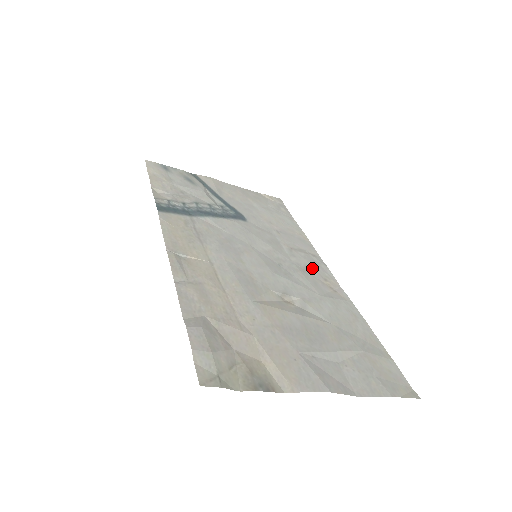
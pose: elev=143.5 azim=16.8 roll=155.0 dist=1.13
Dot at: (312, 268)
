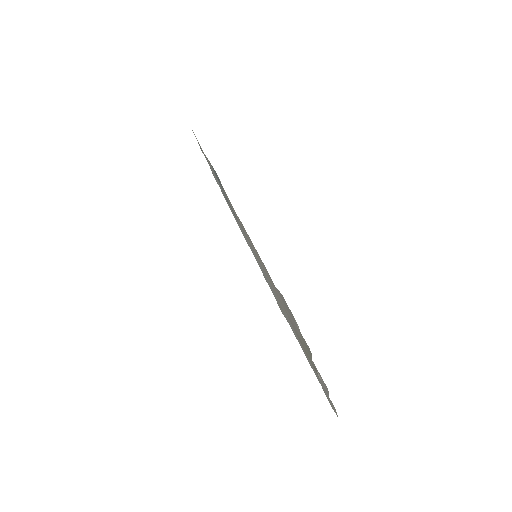
Dot at: occluded
